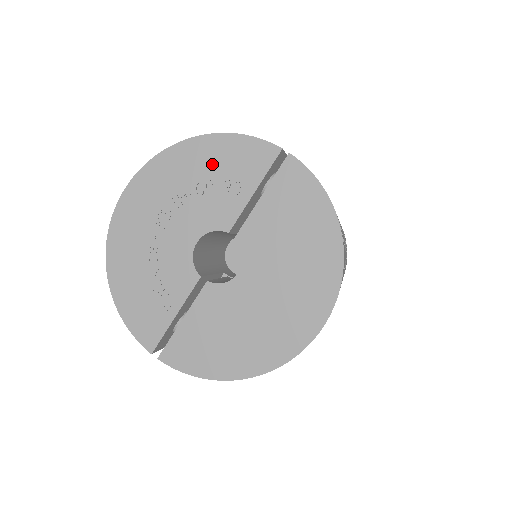
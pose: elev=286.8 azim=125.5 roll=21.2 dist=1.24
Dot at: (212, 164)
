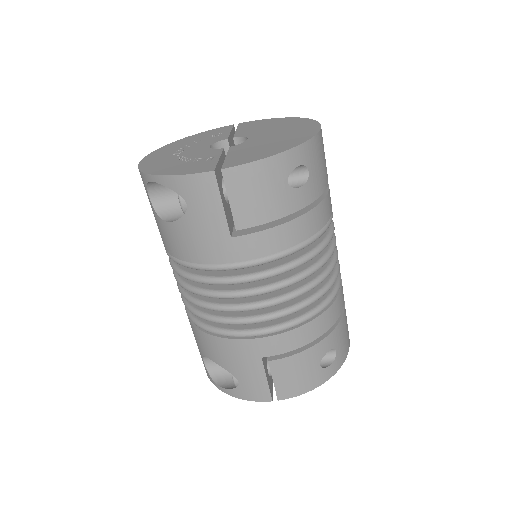
Dot at: occluded
